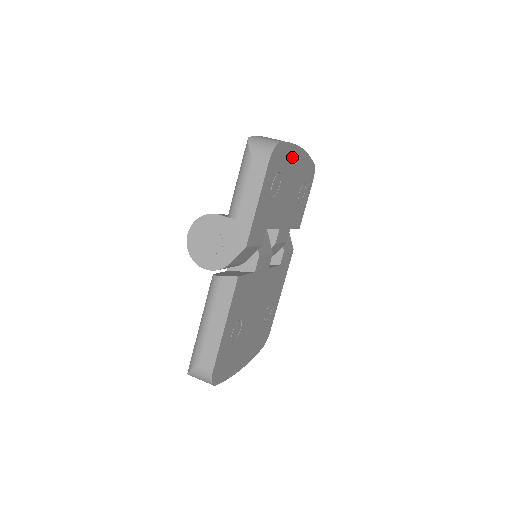
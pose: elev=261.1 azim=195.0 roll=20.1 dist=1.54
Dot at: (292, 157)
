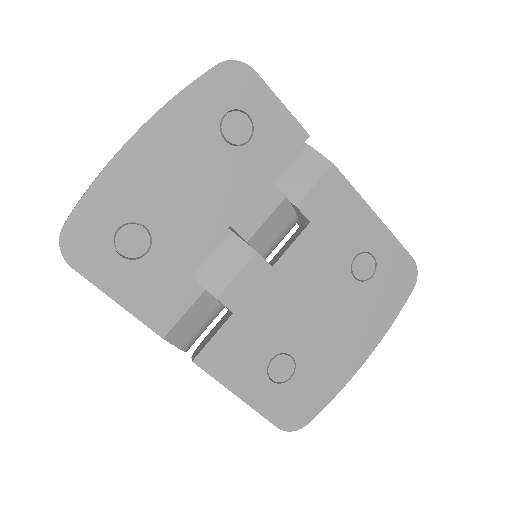
Dot at: (125, 176)
